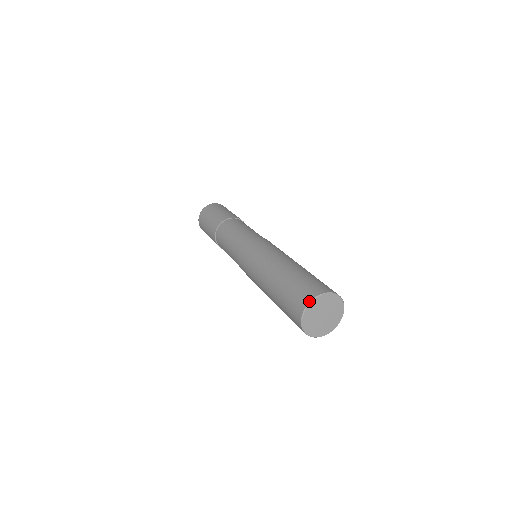
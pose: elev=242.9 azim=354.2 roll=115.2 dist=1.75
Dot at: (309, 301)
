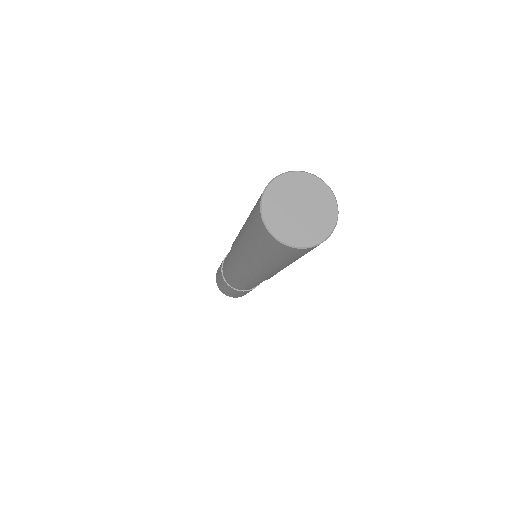
Dot at: occluded
